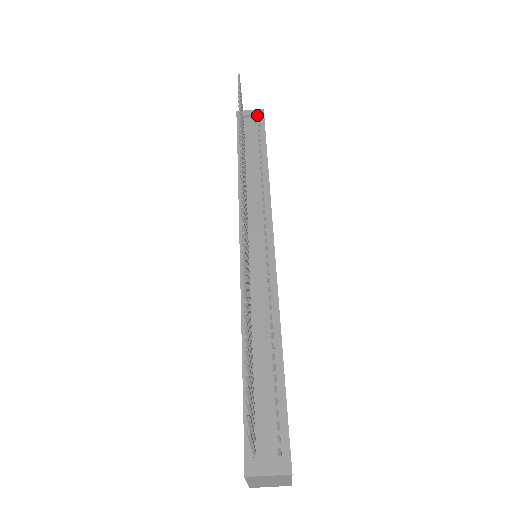
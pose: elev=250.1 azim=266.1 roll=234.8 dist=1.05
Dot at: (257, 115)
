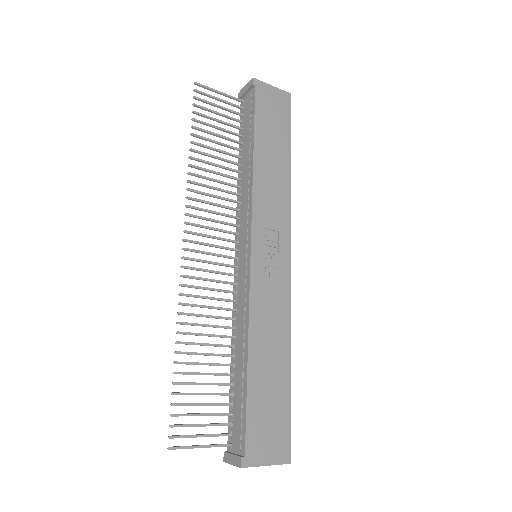
Dot at: (250, 88)
